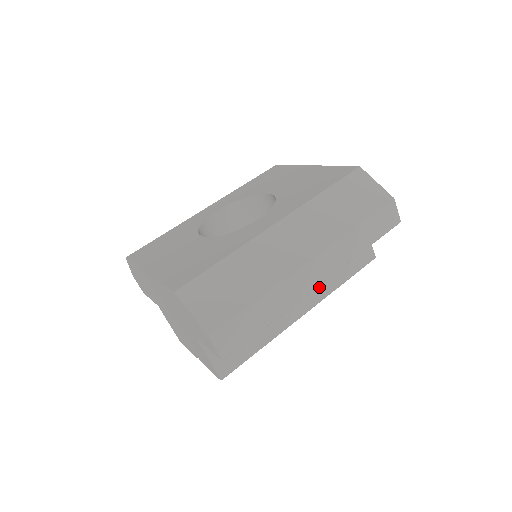
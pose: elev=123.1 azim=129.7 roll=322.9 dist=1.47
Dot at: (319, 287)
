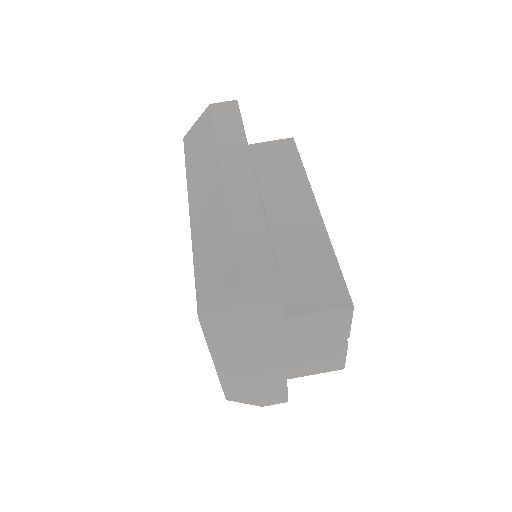
Dot at: (294, 190)
